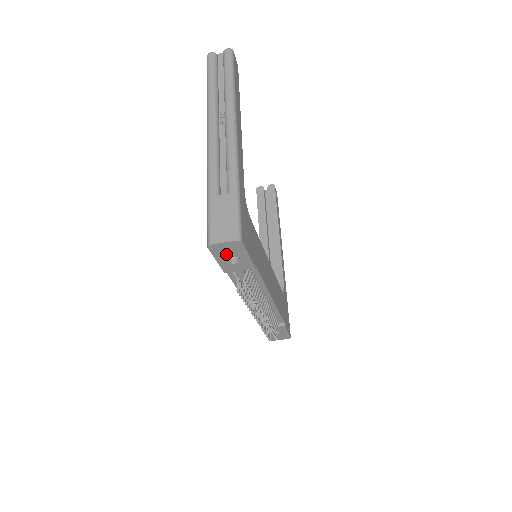
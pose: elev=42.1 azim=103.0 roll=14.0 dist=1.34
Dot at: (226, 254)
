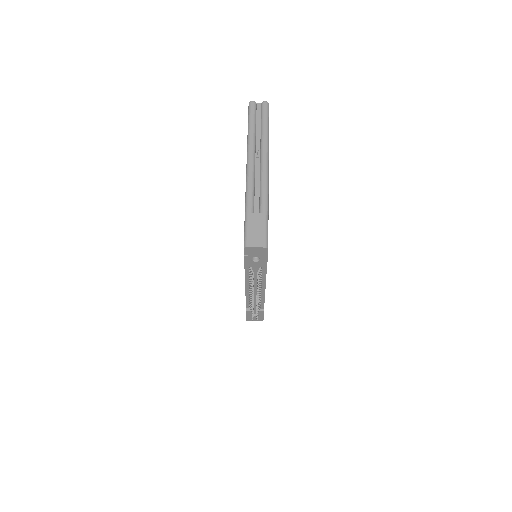
Dot at: (253, 255)
